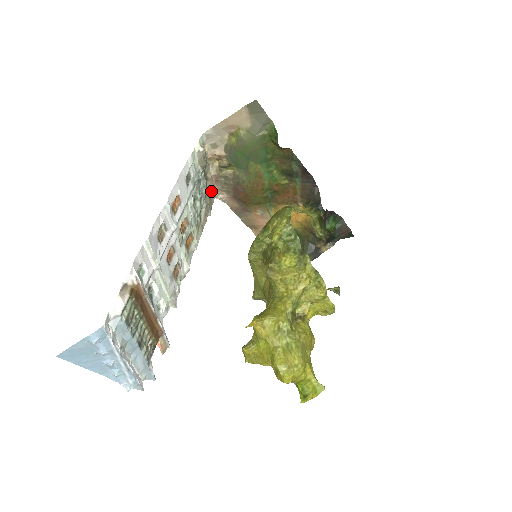
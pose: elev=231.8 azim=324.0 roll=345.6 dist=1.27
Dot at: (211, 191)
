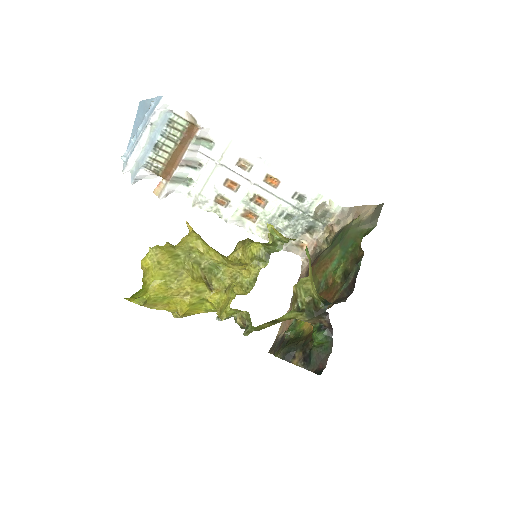
Dot at: (304, 247)
